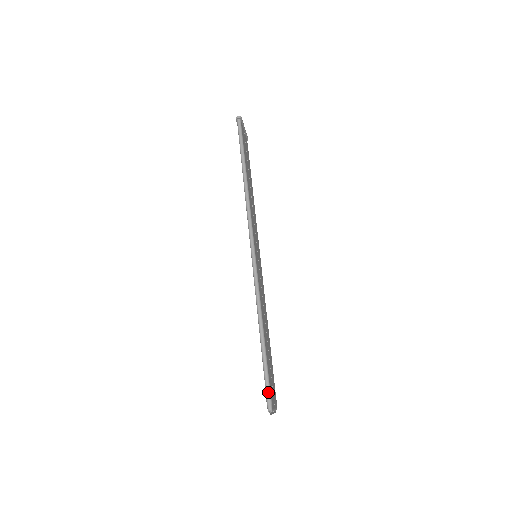
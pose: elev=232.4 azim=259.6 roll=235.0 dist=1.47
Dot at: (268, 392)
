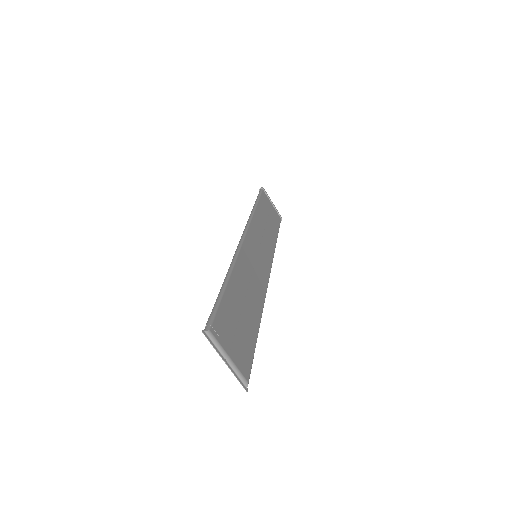
Dot at: (211, 315)
